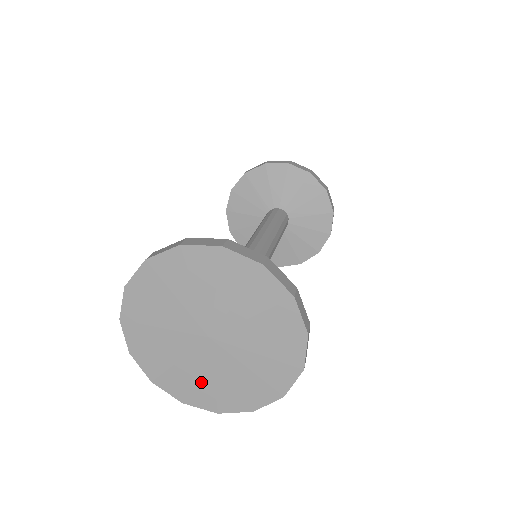
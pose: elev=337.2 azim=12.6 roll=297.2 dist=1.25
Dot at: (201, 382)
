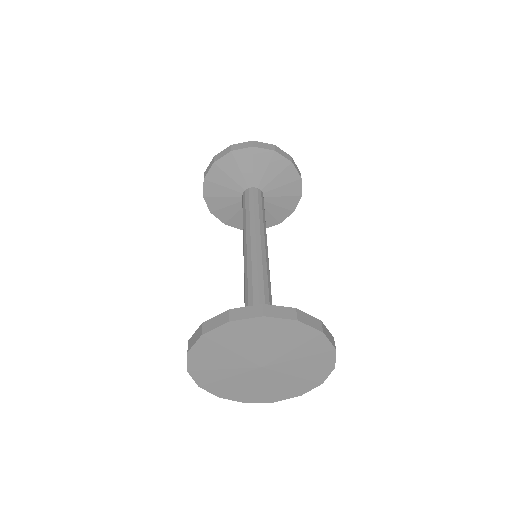
Dot at: (242, 388)
